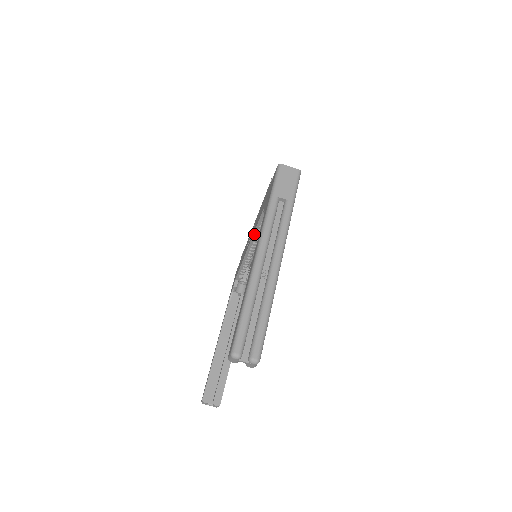
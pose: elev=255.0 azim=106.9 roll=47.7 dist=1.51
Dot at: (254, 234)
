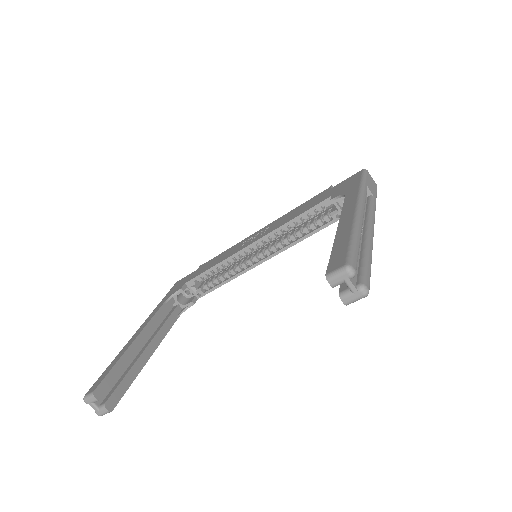
Dot at: (279, 228)
